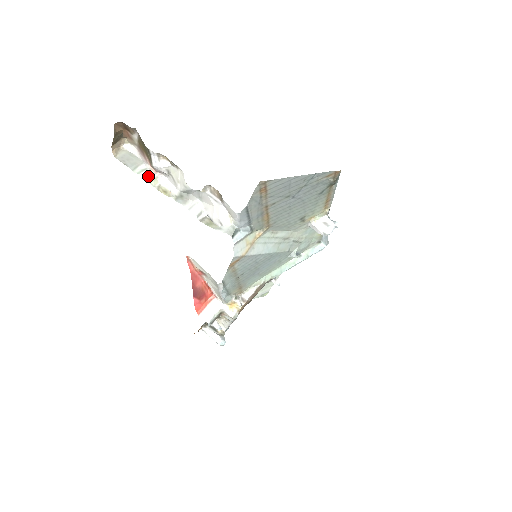
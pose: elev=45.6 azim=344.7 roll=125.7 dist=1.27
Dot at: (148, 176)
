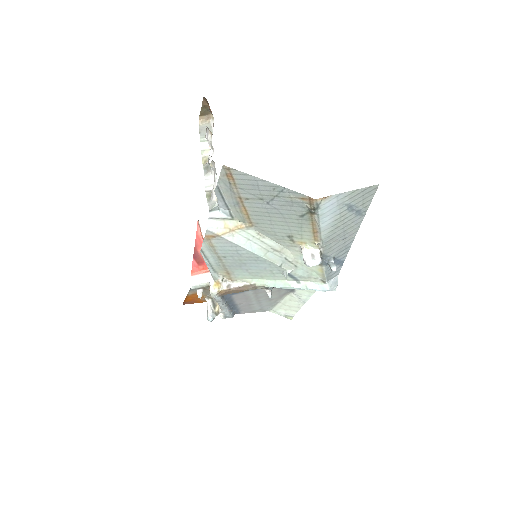
Dot at: (205, 146)
